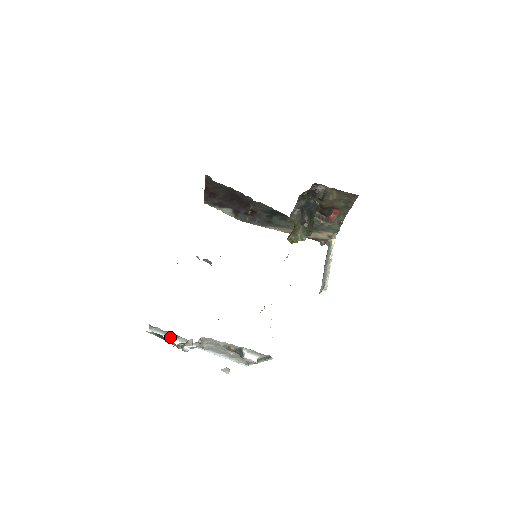
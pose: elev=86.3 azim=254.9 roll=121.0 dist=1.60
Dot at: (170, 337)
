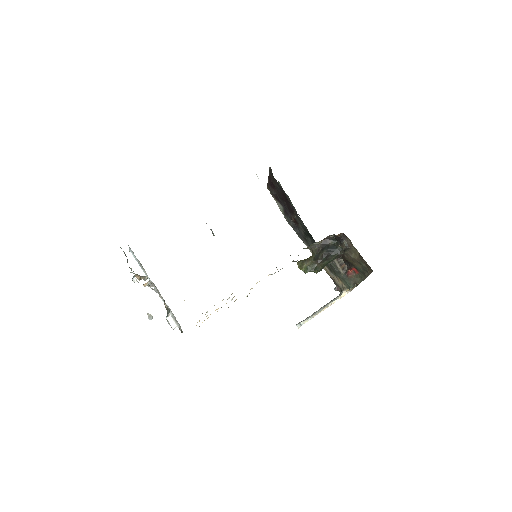
Dot at: (139, 264)
